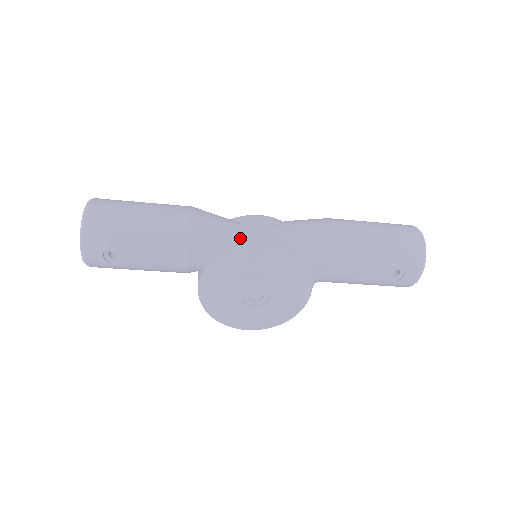
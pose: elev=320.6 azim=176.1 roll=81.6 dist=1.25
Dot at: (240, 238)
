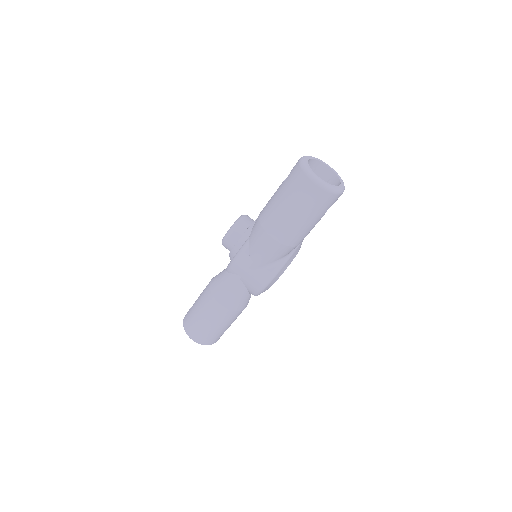
Dot at: (250, 286)
